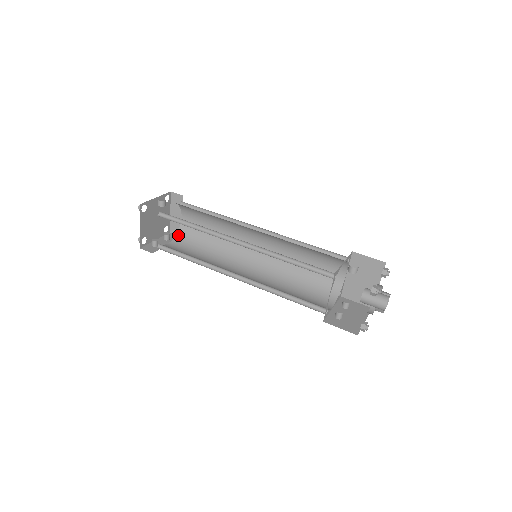
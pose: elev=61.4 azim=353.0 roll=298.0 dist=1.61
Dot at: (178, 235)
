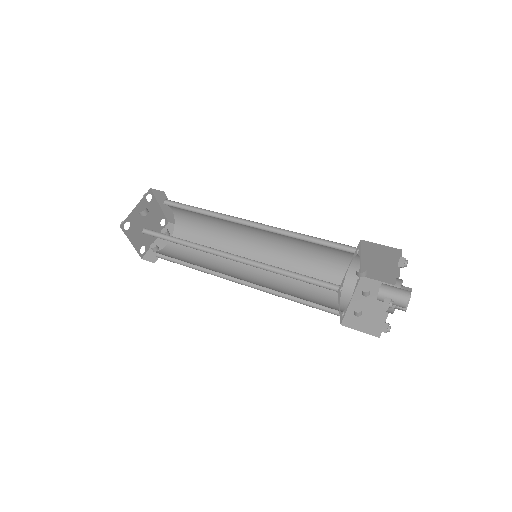
Dot at: (176, 229)
